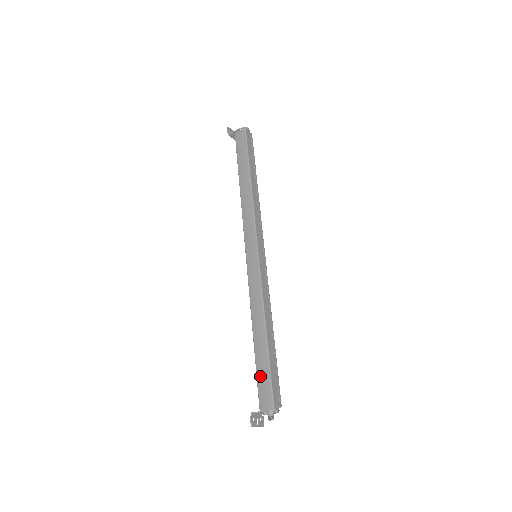
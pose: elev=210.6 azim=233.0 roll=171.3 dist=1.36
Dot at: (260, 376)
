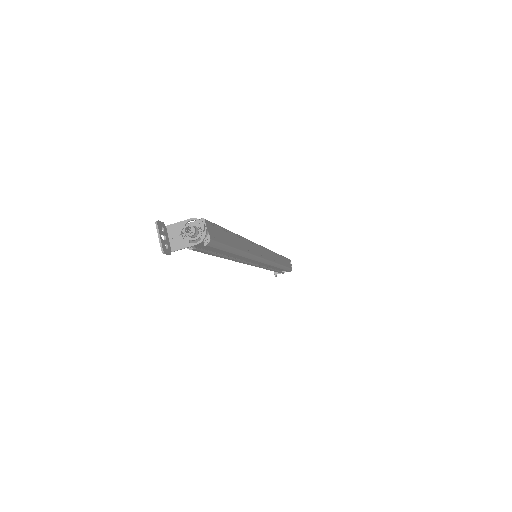
Dot at: occluded
